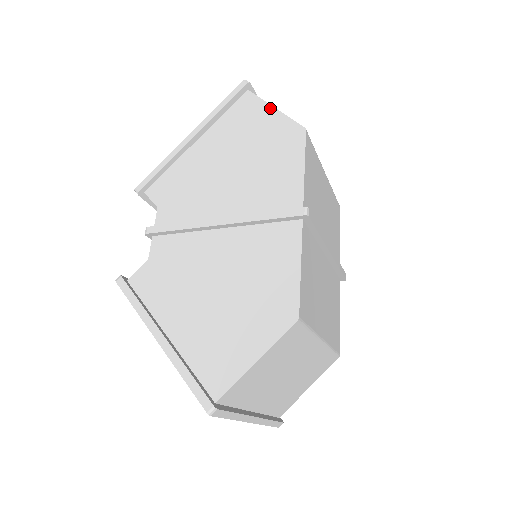
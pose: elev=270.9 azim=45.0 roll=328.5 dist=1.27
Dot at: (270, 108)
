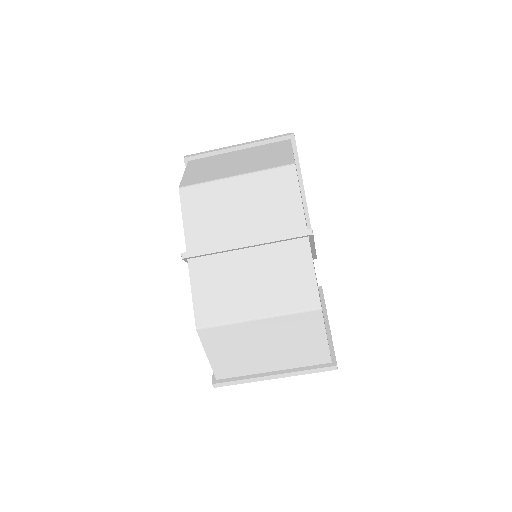
Dot at: occluded
